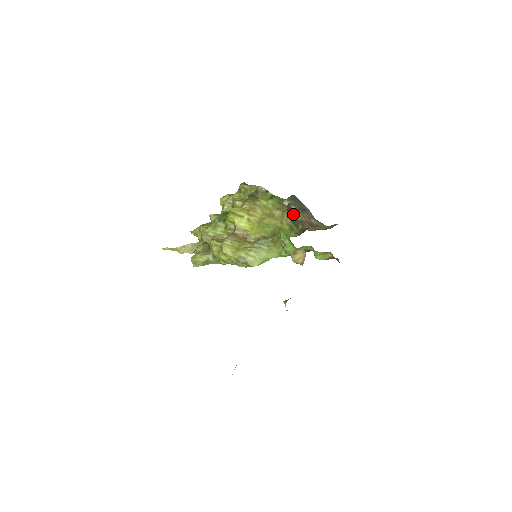
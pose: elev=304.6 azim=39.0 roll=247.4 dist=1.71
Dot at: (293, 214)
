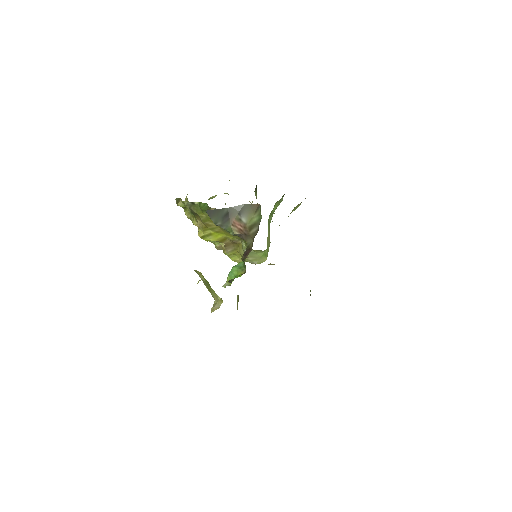
Dot at: occluded
